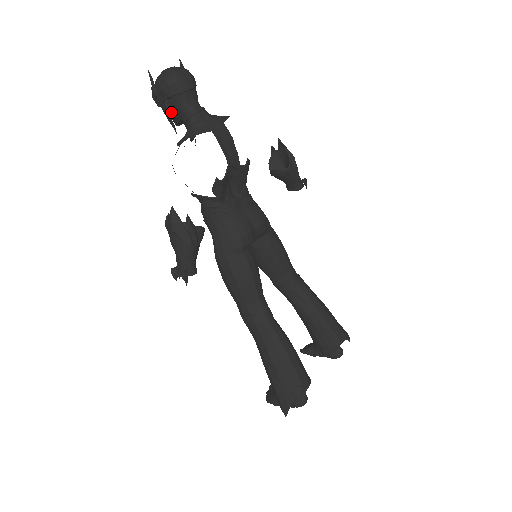
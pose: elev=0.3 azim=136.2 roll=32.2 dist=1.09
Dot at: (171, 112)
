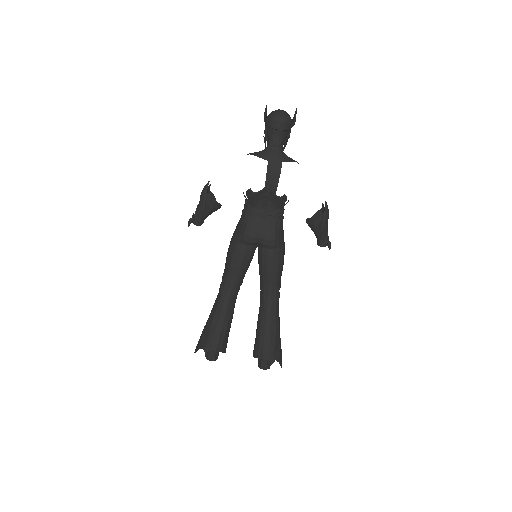
Dot at: (266, 135)
